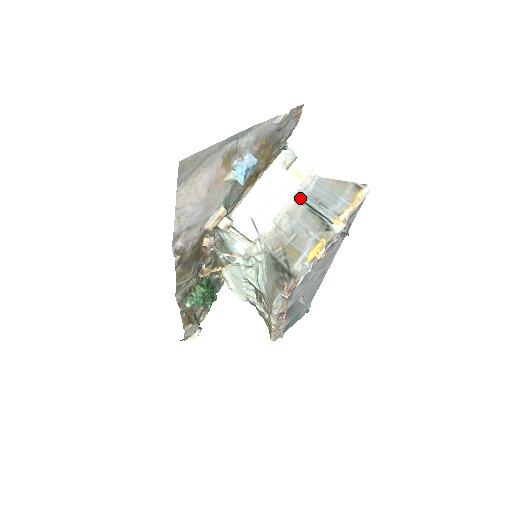
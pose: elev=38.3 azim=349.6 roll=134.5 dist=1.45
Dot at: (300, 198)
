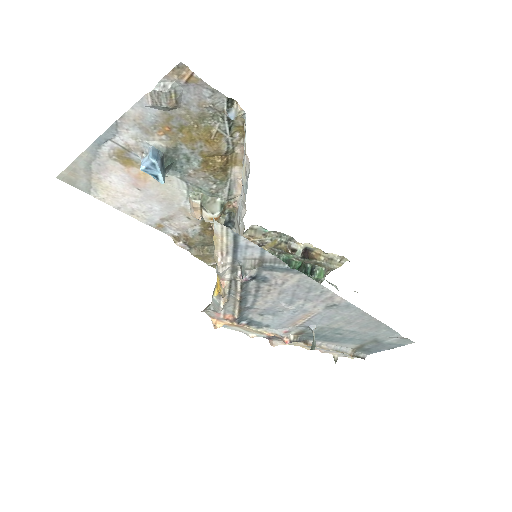
Dot at: (245, 197)
